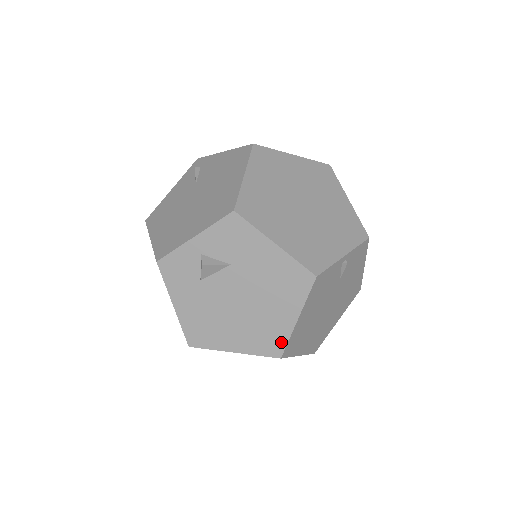
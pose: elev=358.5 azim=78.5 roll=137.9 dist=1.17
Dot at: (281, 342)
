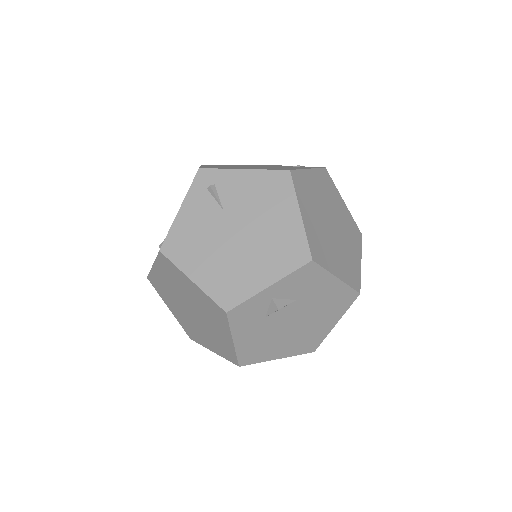
Dot at: (318, 342)
